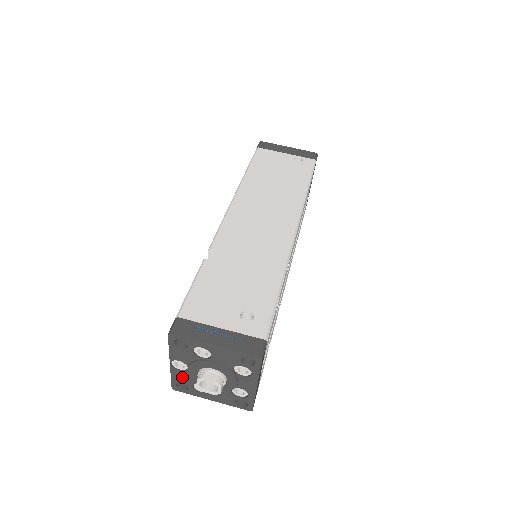
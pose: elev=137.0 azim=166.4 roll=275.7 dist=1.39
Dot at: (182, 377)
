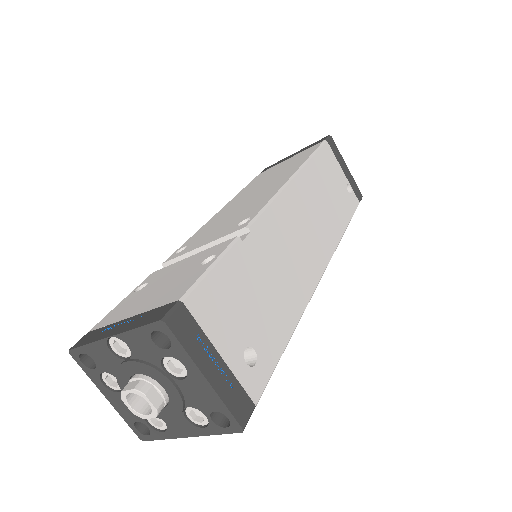
Dot at: (104, 356)
